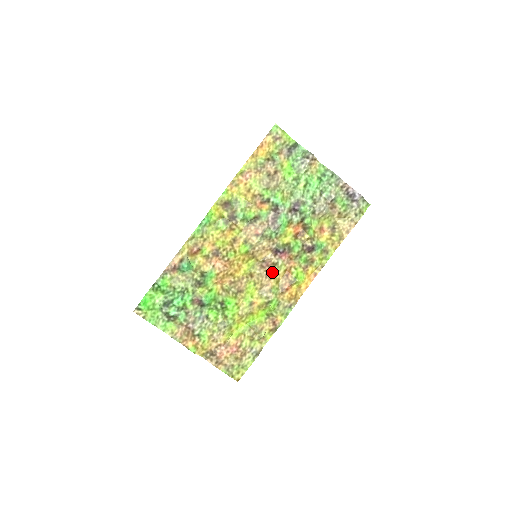
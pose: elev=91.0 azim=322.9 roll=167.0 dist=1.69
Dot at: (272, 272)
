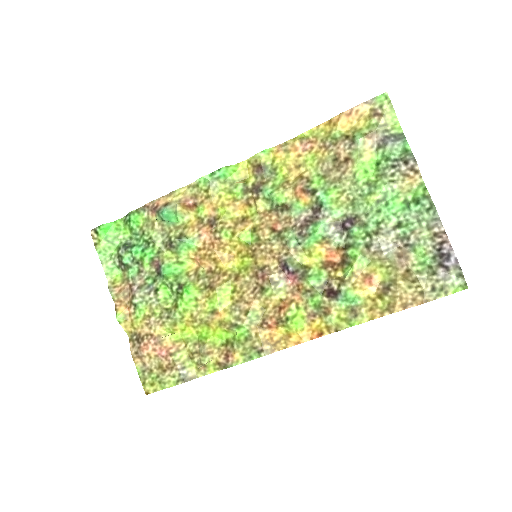
Dot at: (263, 290)
